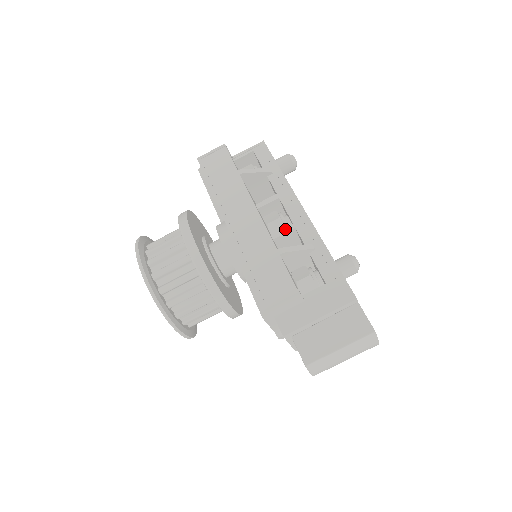
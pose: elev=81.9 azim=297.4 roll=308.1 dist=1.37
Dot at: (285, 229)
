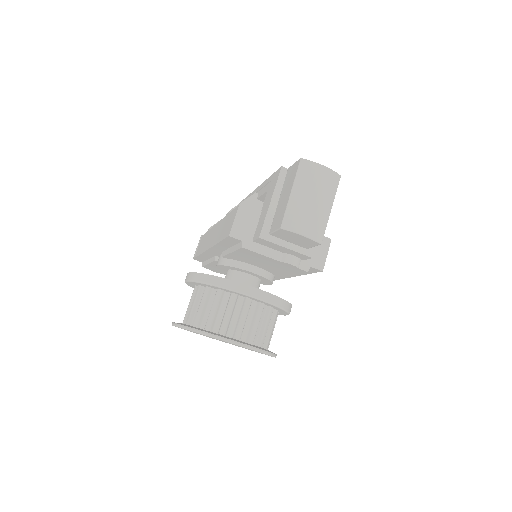
Dot at: occluded
